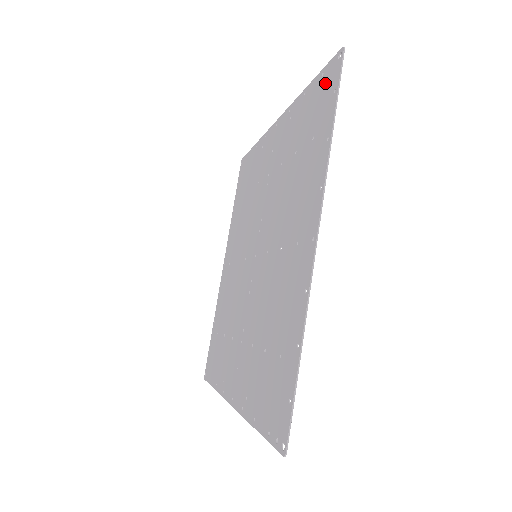
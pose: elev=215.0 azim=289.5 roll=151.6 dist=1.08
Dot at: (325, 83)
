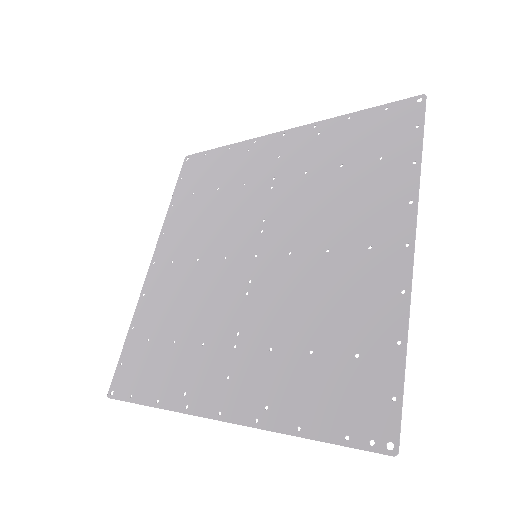
Dot at: (395, 116)
